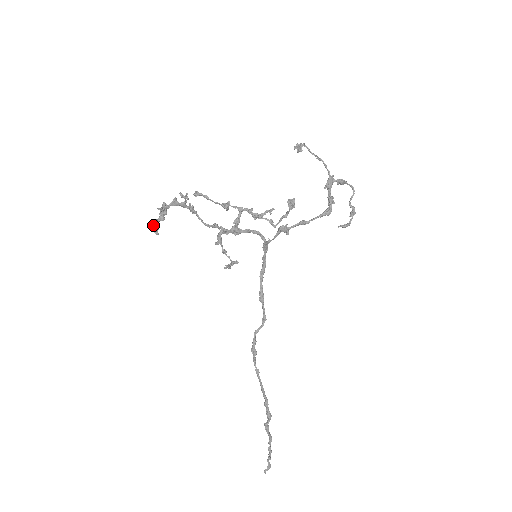
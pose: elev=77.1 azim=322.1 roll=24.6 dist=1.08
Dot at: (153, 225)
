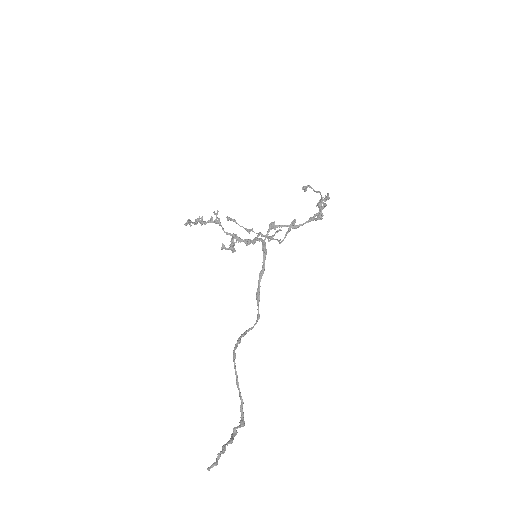
Dot at: (187, 223)
